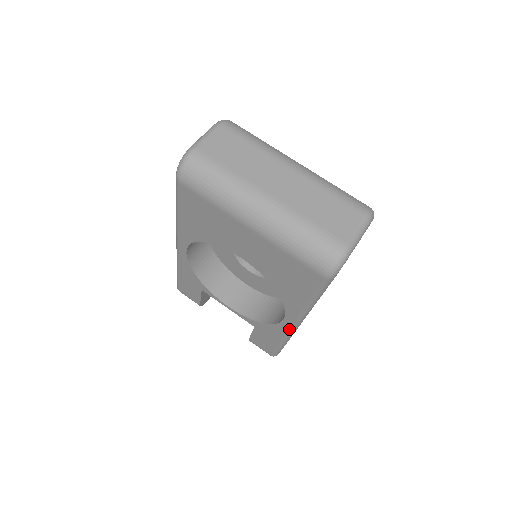
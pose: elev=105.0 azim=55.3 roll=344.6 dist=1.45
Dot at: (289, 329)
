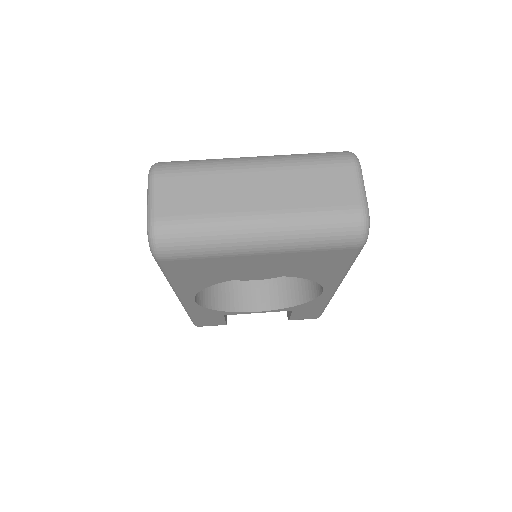
Dot at: (330, 295)
